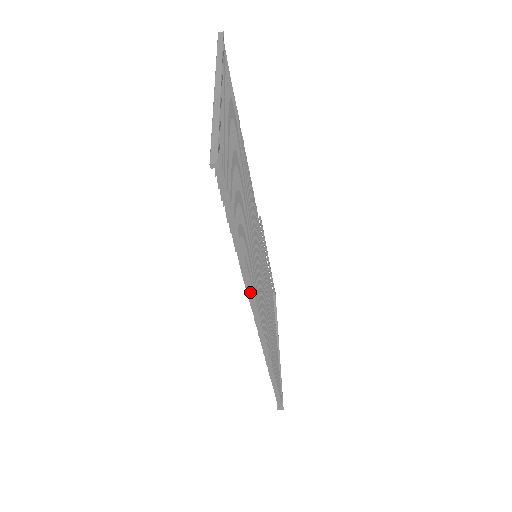
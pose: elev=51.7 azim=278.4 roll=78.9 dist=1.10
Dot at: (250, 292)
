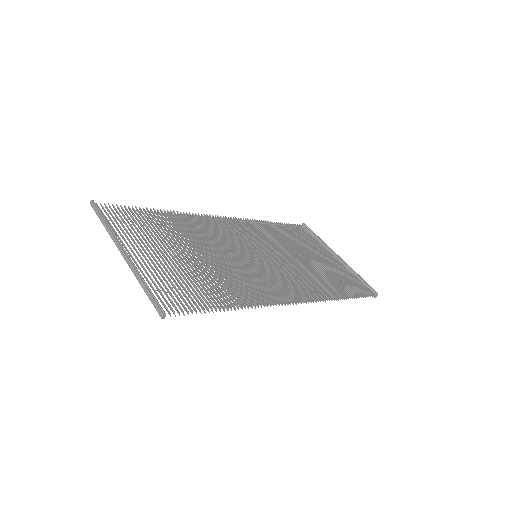
Dot at: (264, 305)
